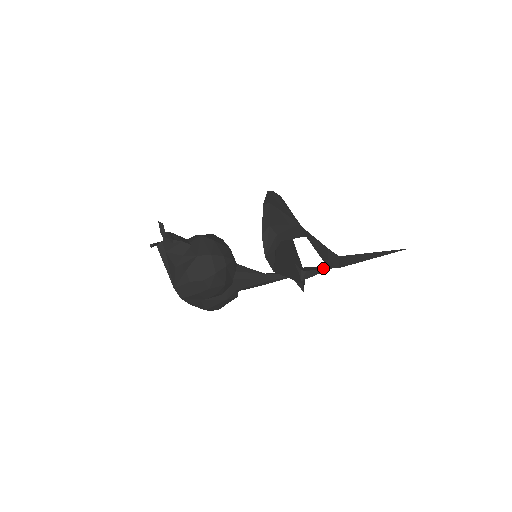
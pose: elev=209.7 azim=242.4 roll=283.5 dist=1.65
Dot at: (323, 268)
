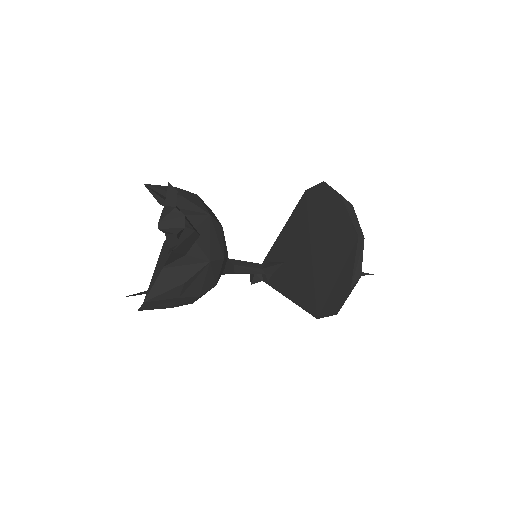
Dot at: occluded
